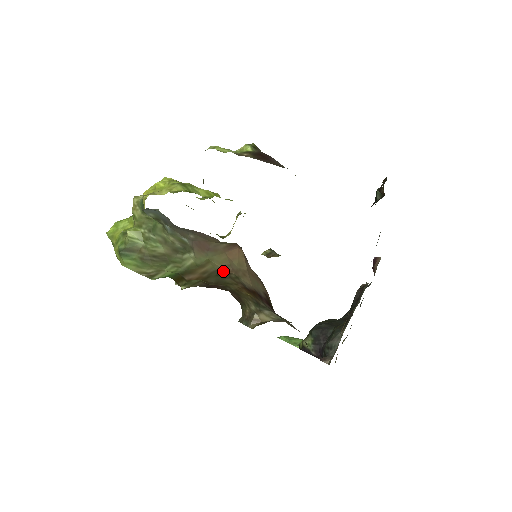
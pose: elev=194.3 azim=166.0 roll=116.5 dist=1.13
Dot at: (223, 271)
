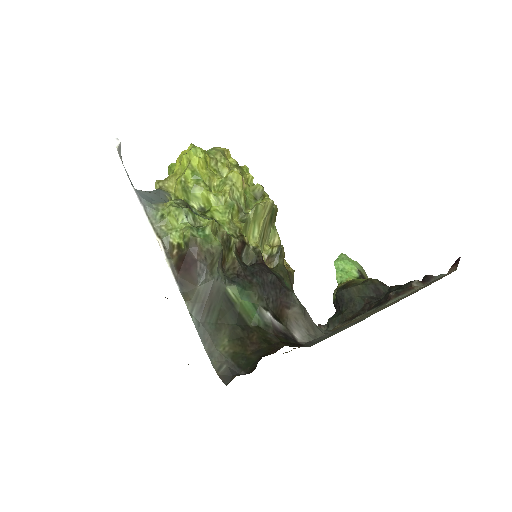
Dot at: occluded
